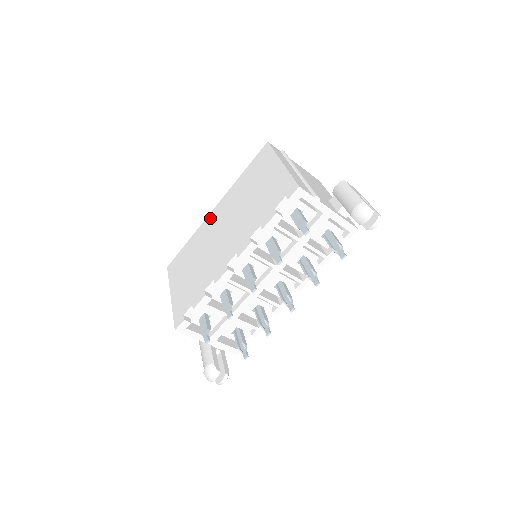
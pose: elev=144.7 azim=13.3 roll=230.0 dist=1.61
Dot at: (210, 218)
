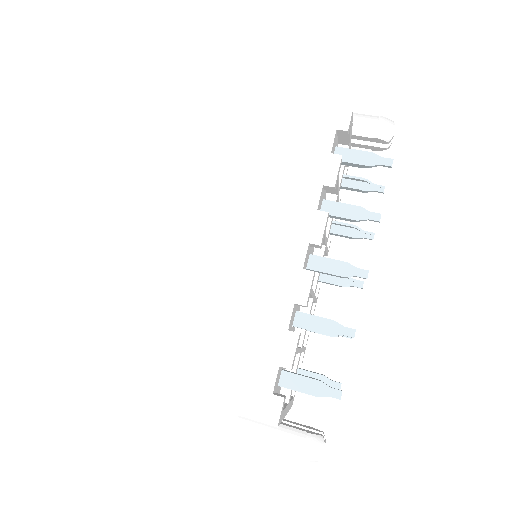
Dot at: (154, 239)
